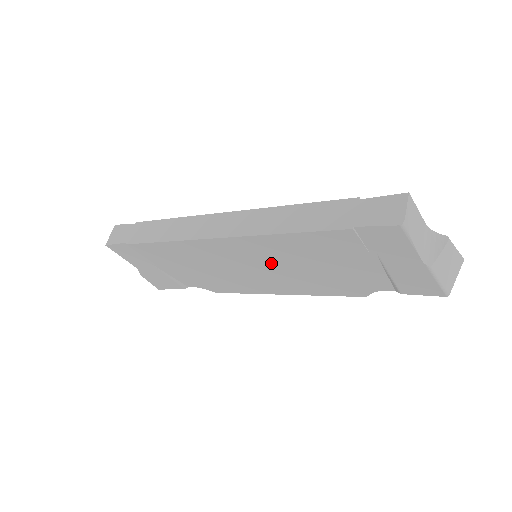
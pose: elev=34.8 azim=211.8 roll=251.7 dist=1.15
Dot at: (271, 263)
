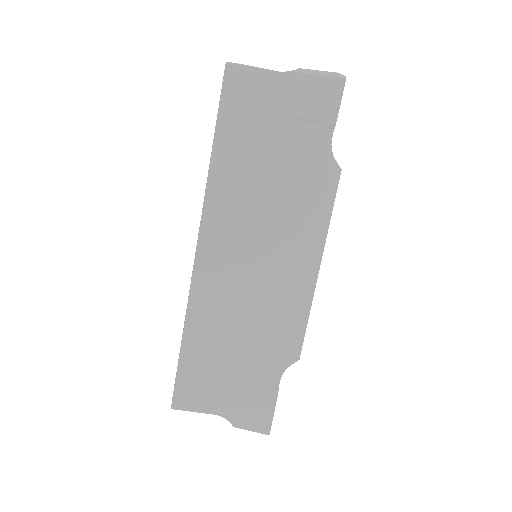
Dot at: (253, 229)
